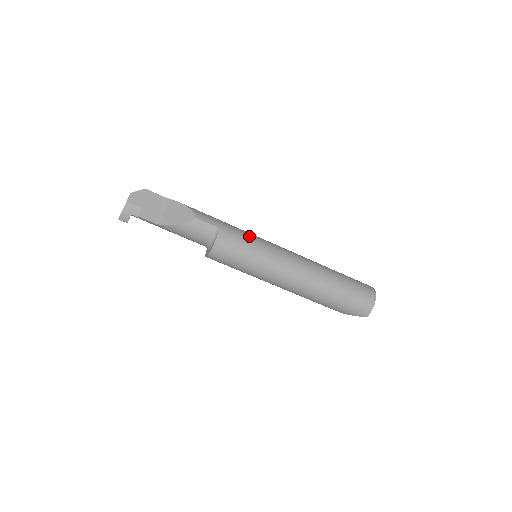
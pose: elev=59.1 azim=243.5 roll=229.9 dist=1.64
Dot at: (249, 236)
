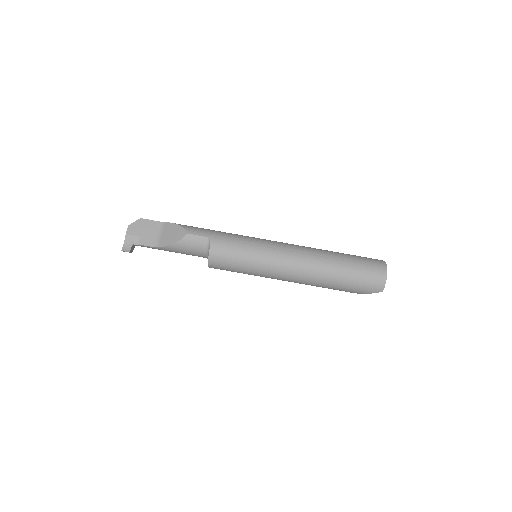
Dot at: (242, 239)
